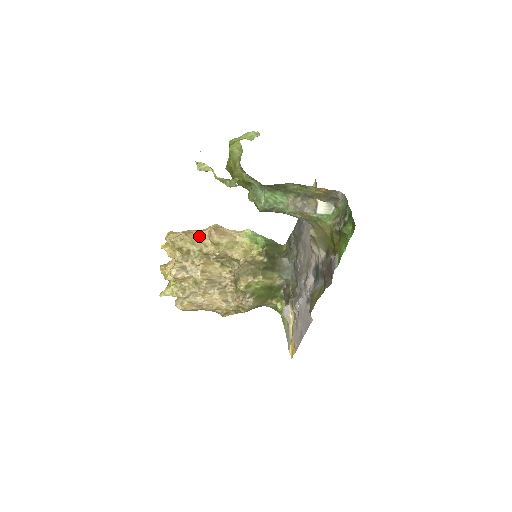
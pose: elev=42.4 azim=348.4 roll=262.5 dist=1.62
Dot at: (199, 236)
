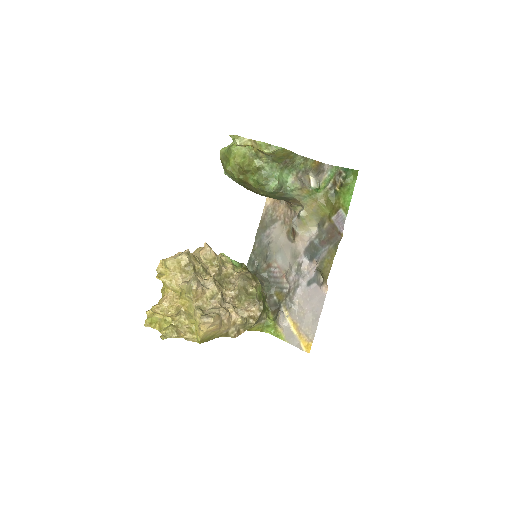
Dot at: (194, 255)
